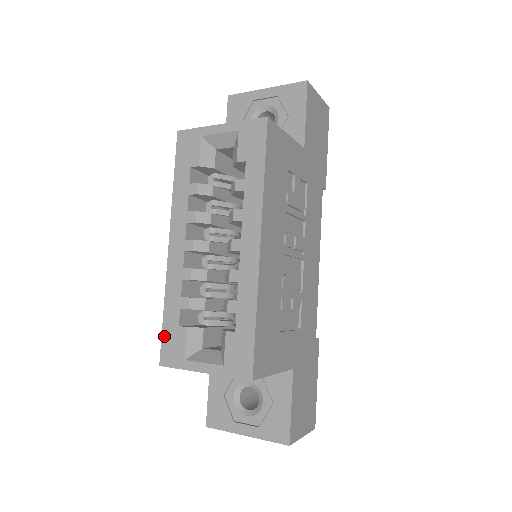
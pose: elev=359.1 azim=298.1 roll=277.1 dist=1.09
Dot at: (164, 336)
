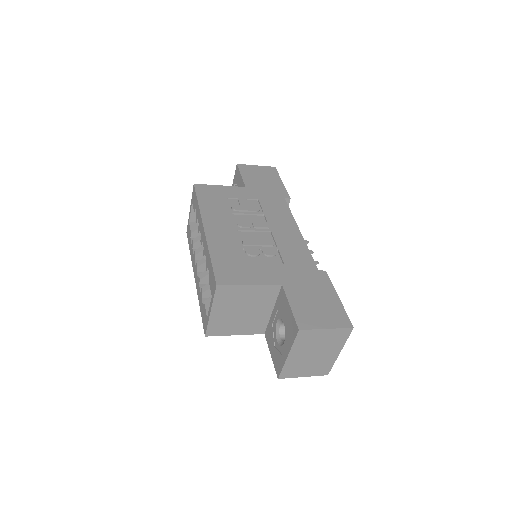
Dot at: (202, 319)
